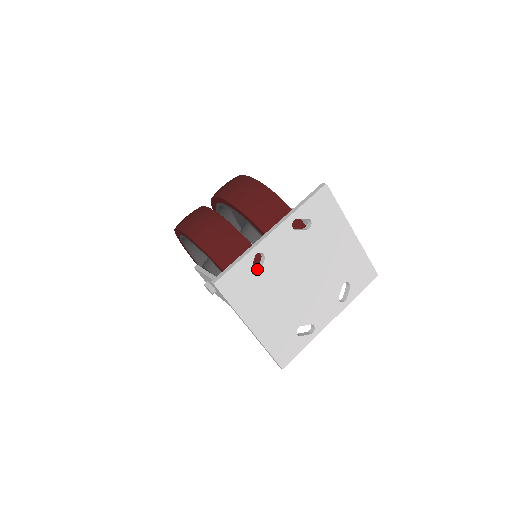
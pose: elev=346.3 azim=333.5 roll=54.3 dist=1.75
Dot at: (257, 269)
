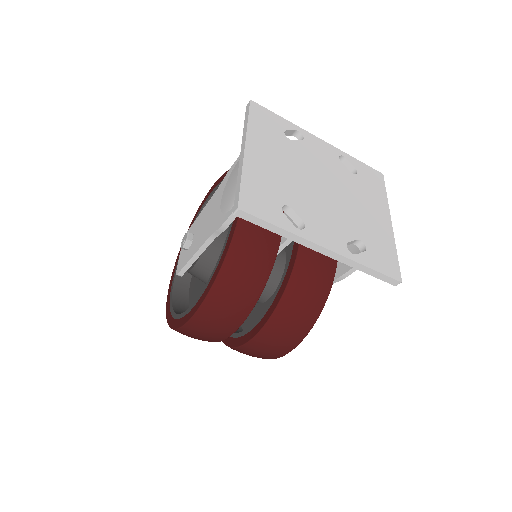
Dot at: occluded
